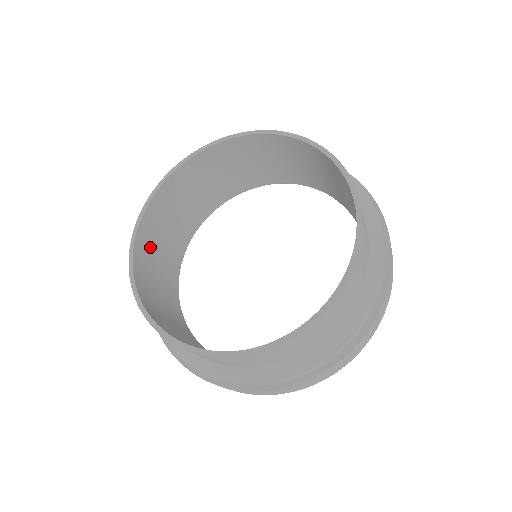
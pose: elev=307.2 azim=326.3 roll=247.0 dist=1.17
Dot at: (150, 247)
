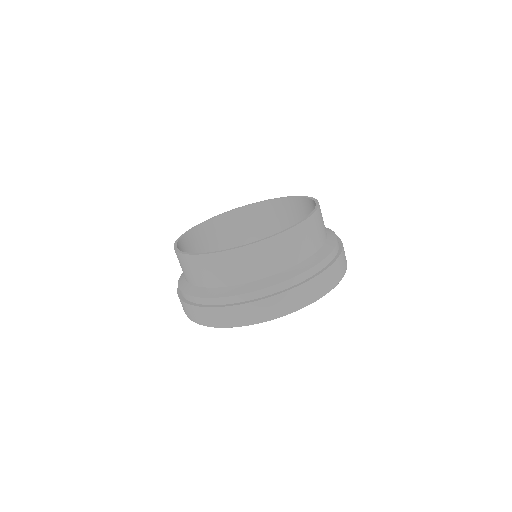
Dot at: (194, 246)
